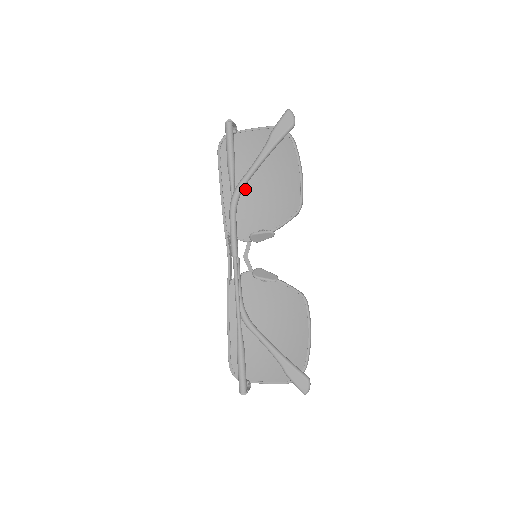
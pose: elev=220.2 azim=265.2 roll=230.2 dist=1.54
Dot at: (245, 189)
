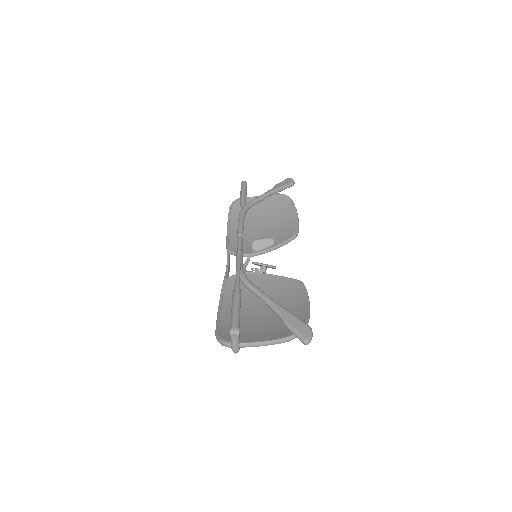
Dot at: (249, 229)
